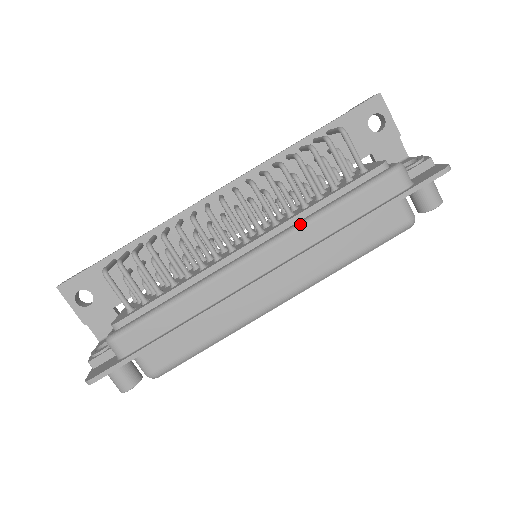
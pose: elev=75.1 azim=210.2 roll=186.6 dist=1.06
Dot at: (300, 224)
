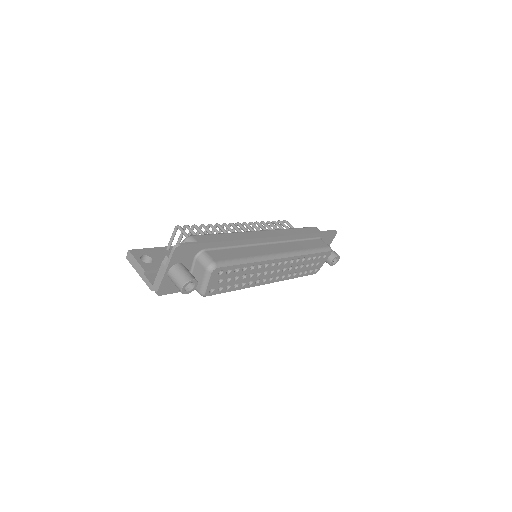
Dot at: (280, 229)
